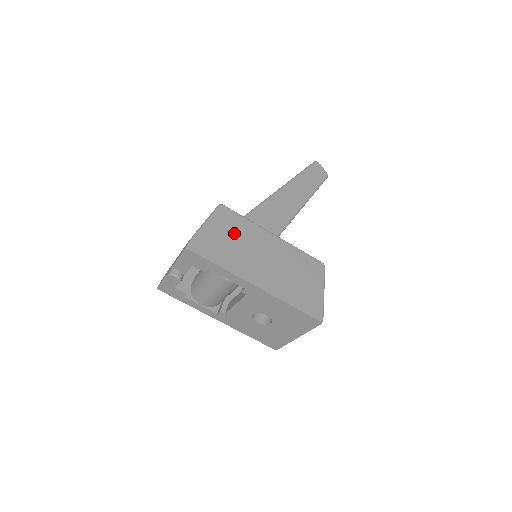
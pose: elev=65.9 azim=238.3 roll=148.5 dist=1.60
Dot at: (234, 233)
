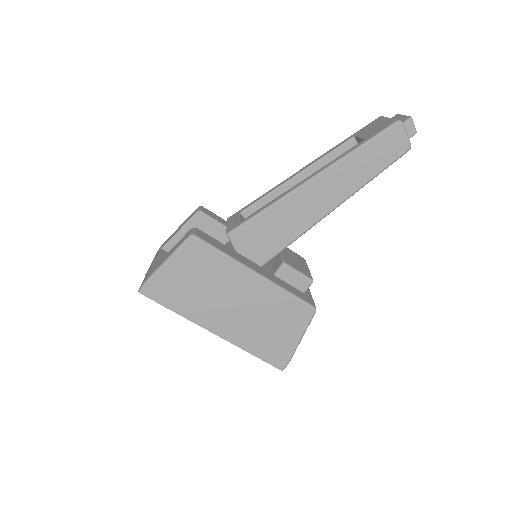
Dot at: (201, 274)
